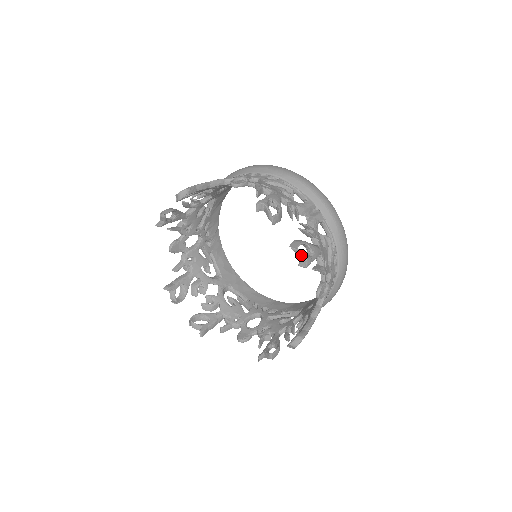
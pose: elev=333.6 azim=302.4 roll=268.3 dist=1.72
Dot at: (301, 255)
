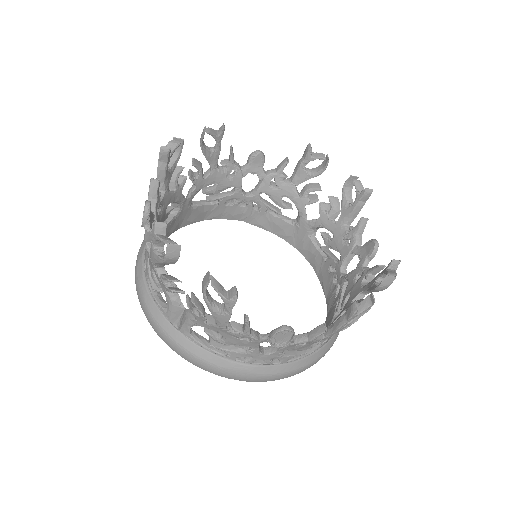
Dot at: (361, 186)
